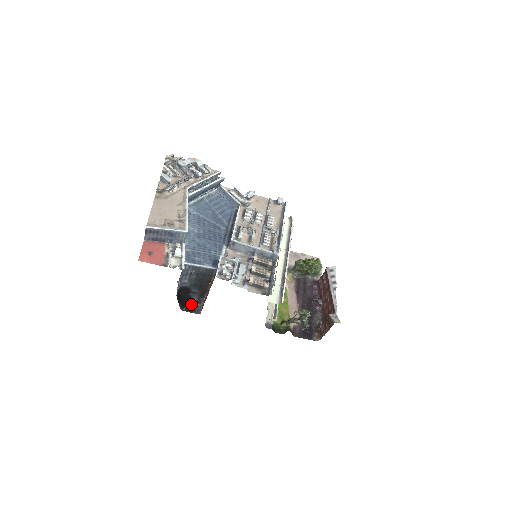
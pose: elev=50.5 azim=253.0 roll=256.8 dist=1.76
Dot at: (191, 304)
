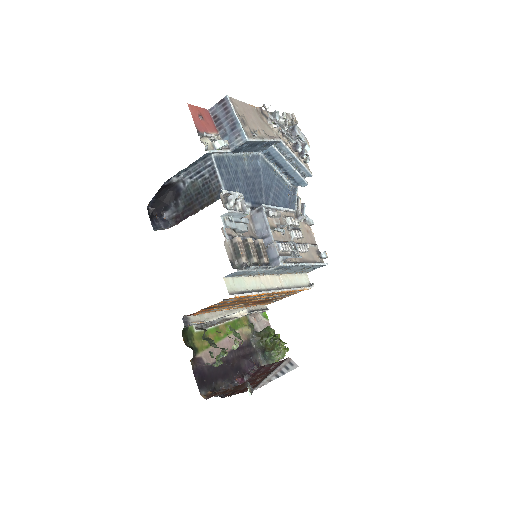
Dot at: (159, 216)
